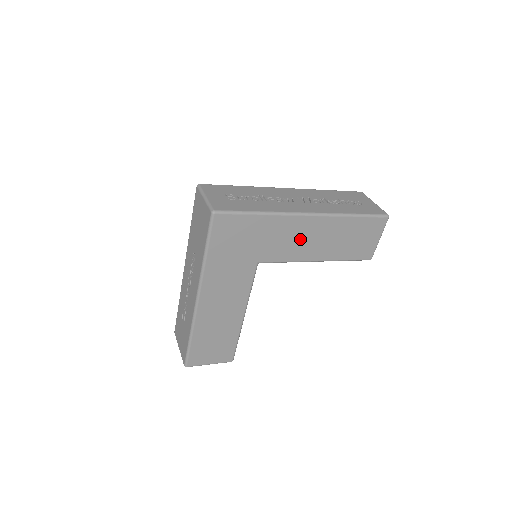
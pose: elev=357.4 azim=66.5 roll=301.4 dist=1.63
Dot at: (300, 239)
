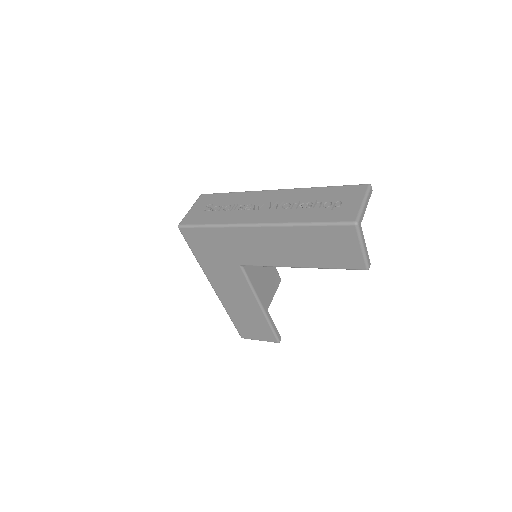
Dot at: (264, 247)
